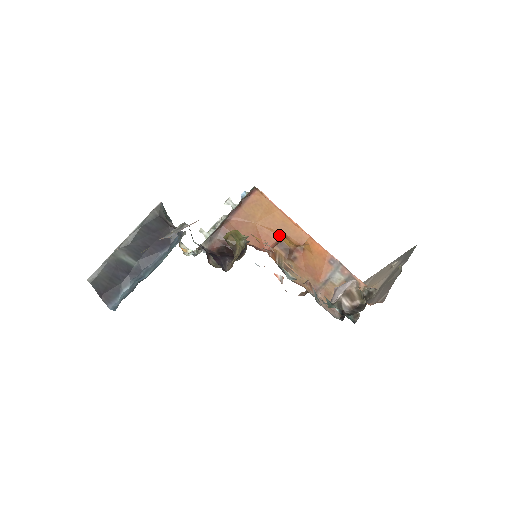
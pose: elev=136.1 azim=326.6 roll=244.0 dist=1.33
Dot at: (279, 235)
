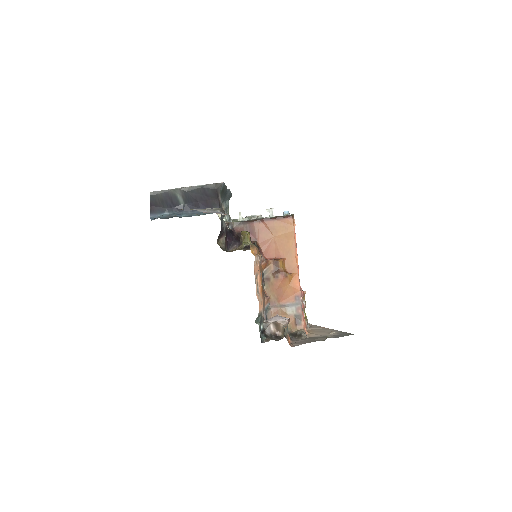
Dot at: (281, 256)
